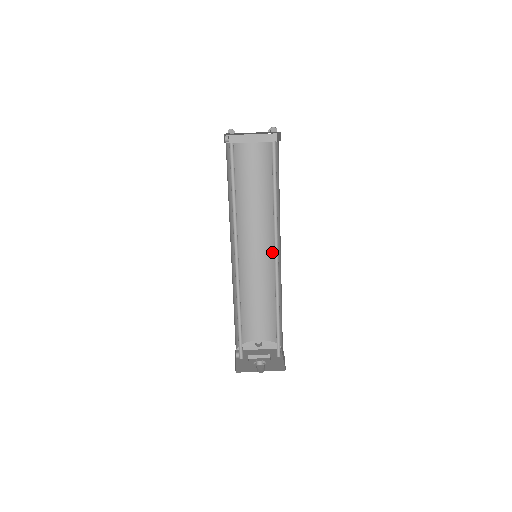
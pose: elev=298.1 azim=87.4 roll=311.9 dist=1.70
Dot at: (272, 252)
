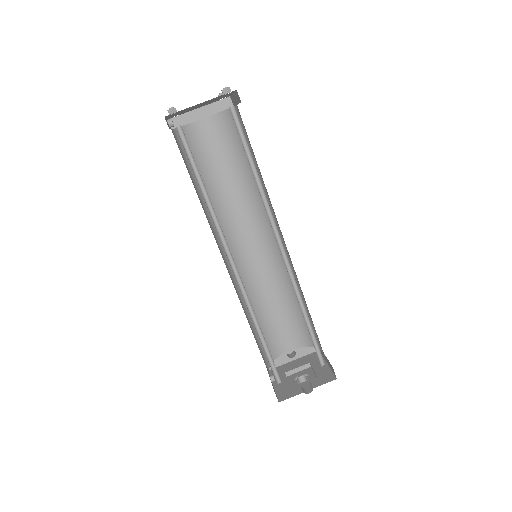
Dot at: (273, 244)
